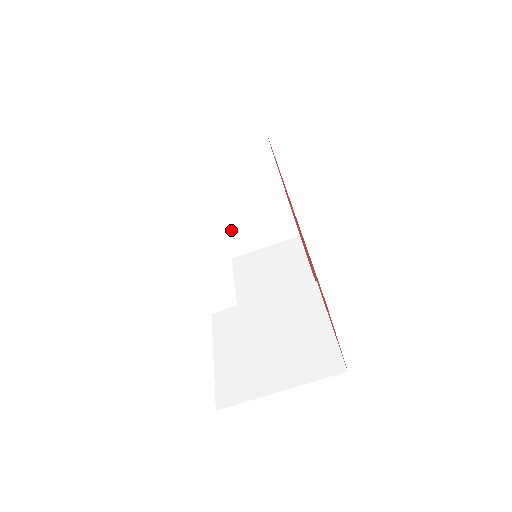
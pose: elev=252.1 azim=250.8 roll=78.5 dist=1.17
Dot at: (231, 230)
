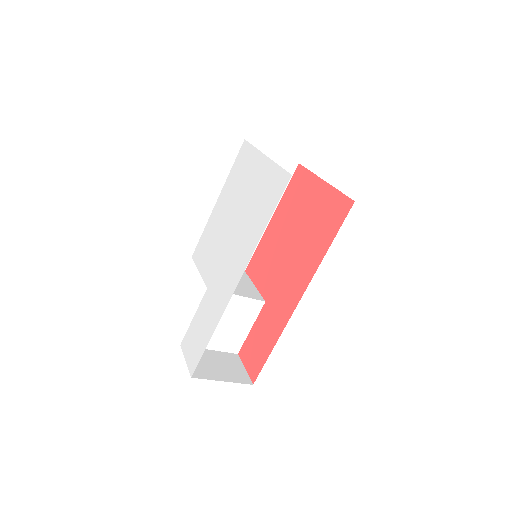
Dot at: occluded
